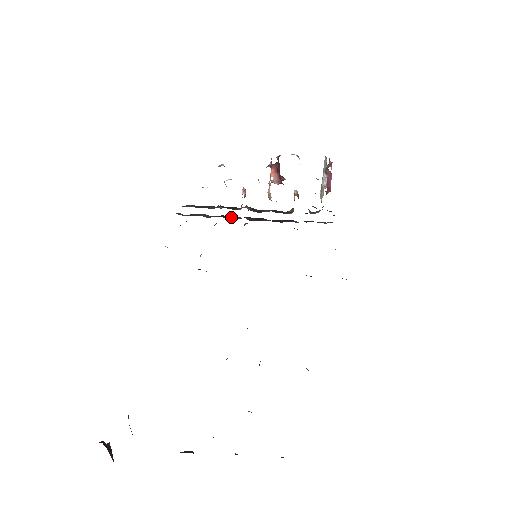
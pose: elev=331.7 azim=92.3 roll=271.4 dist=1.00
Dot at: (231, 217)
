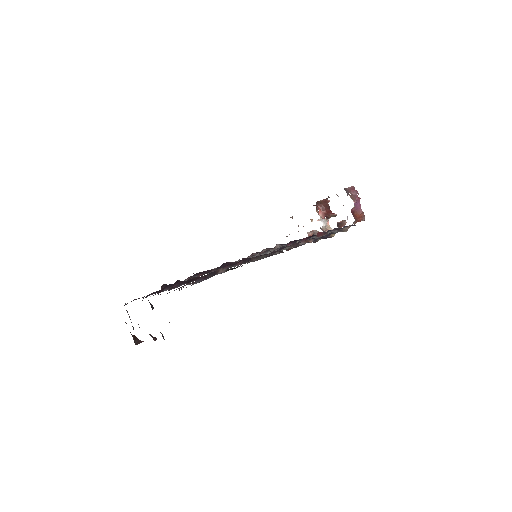
Dot at: occluded
